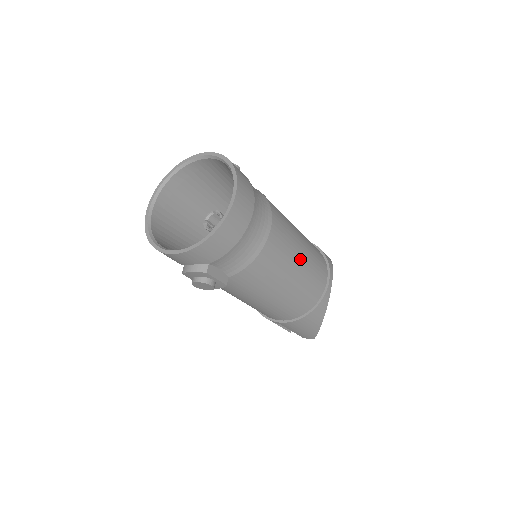
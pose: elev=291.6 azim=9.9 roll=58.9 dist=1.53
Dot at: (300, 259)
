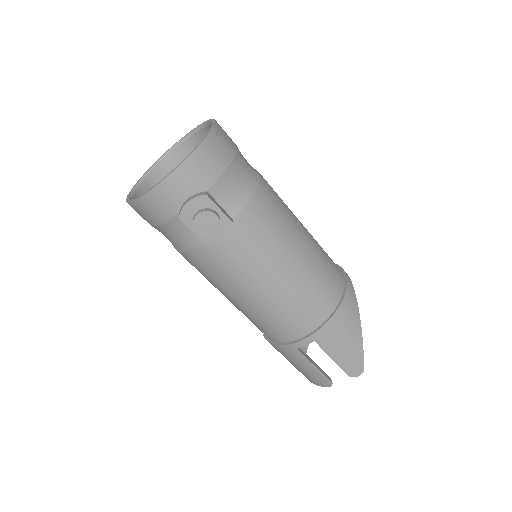
Dot at: (303, 226)
